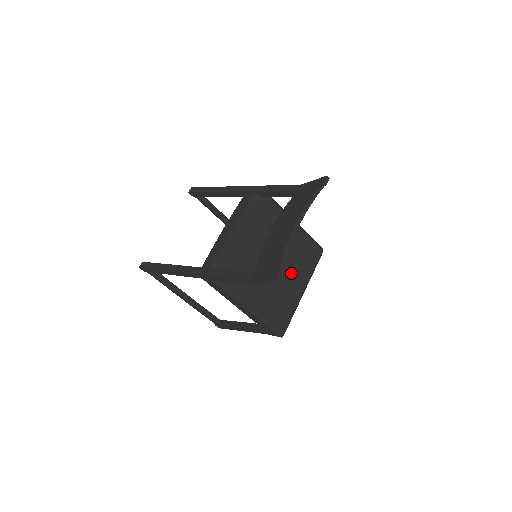
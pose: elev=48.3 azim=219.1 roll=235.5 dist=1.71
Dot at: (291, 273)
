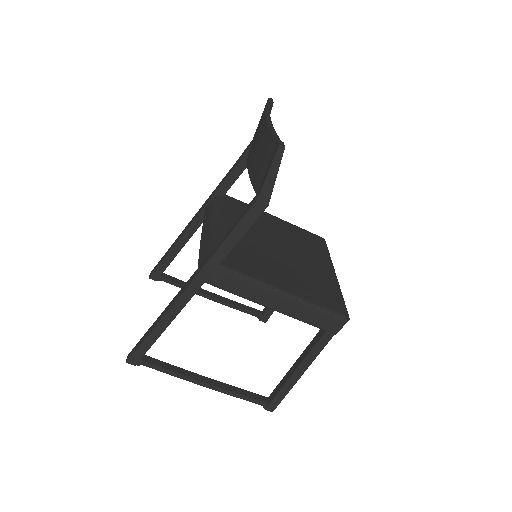
Dot at: (306, 258)
